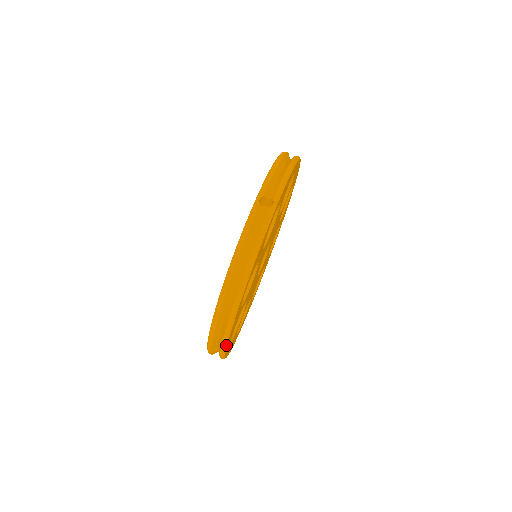
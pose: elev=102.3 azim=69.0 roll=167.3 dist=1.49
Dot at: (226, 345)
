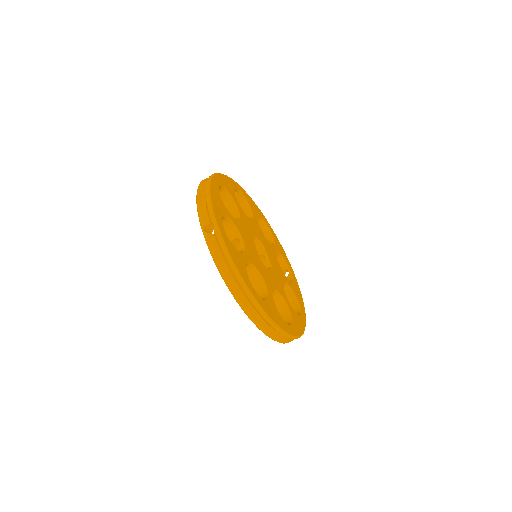
Dot at: (300, 291)
